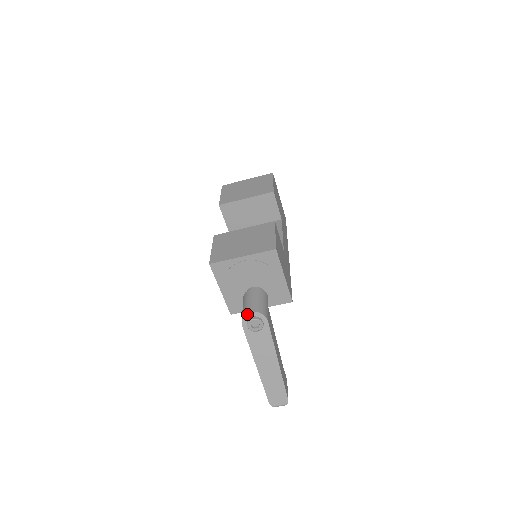
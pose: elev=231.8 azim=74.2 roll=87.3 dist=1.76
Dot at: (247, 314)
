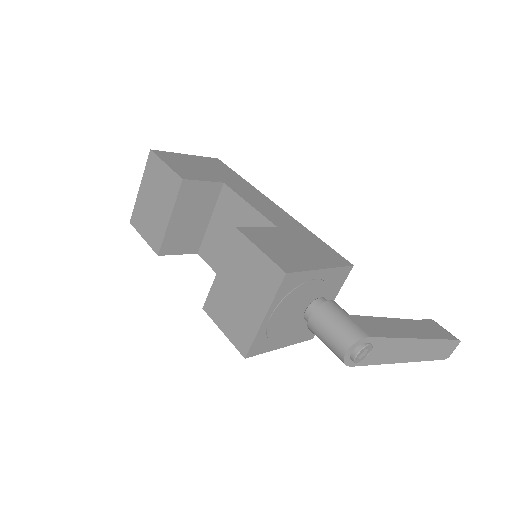
Dot at: (344, 358)
